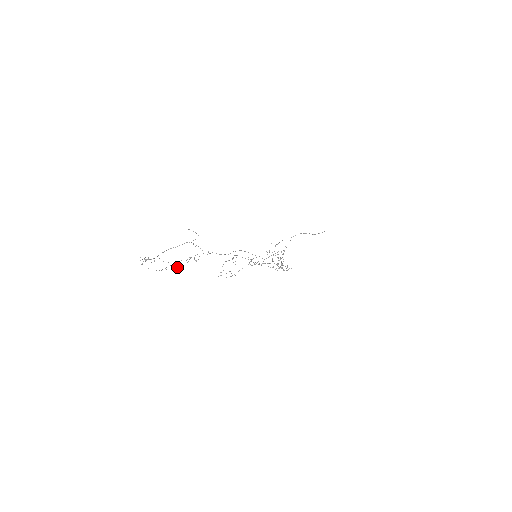
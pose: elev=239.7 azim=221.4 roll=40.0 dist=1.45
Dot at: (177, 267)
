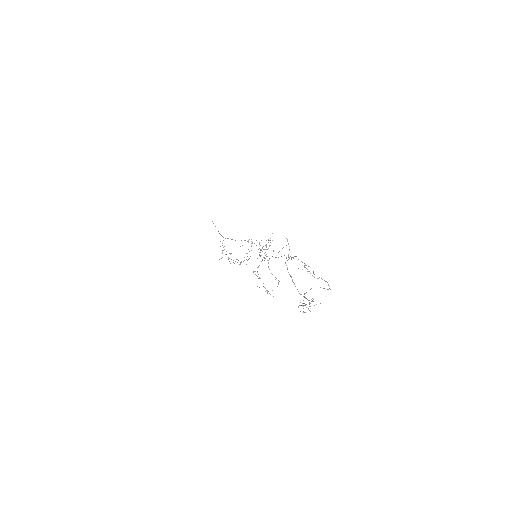
Dot at: occluded
